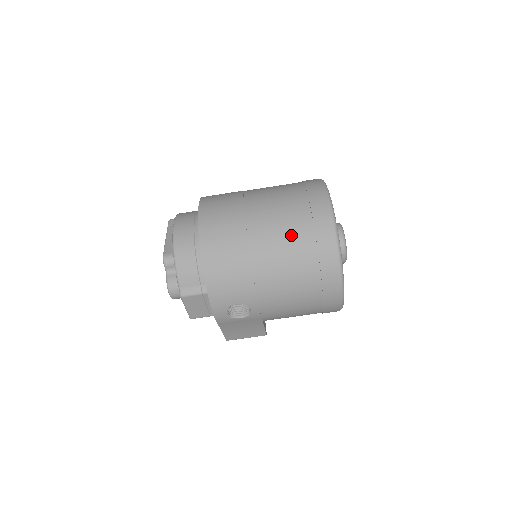
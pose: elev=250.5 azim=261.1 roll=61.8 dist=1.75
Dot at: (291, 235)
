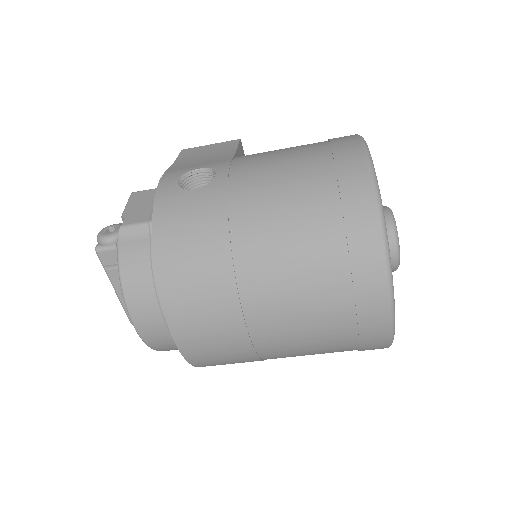
Dot at: occluded
